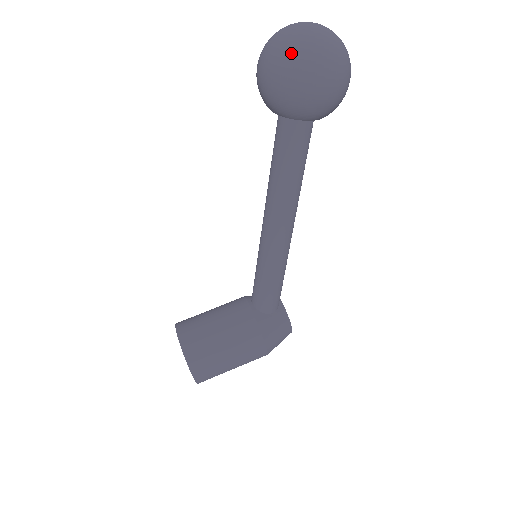
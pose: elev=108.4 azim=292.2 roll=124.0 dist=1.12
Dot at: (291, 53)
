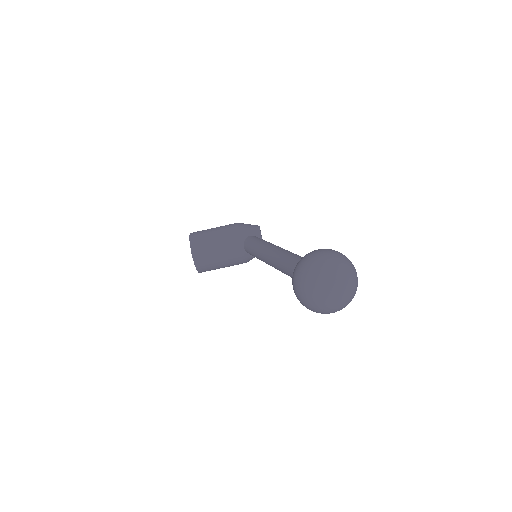
Dot at: (319, 311)
